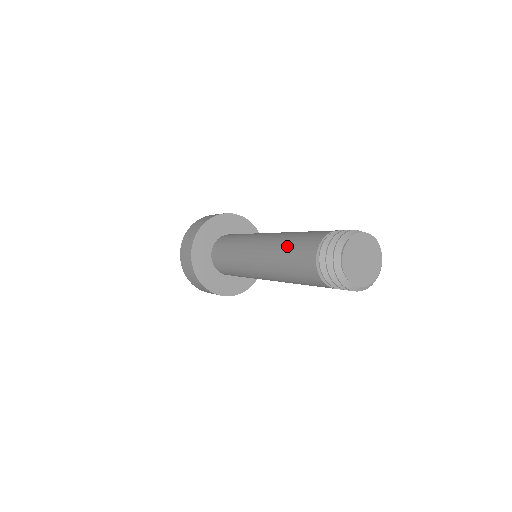
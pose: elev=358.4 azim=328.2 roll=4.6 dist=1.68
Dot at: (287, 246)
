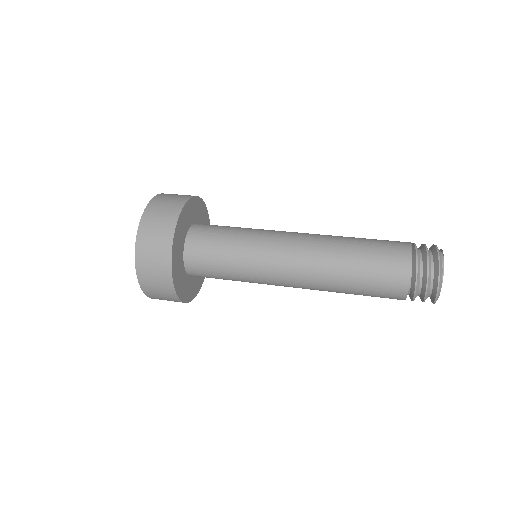
Dot at: (358, 244)
